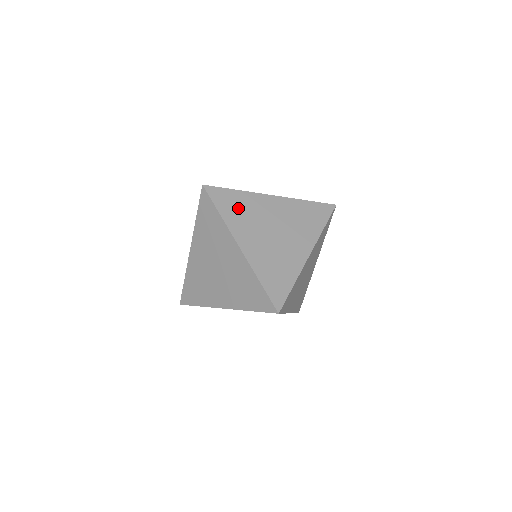
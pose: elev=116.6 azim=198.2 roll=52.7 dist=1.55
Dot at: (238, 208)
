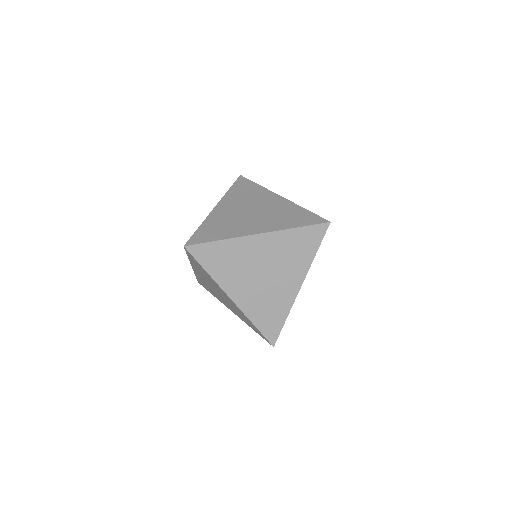
Dot at: (245, 192)
